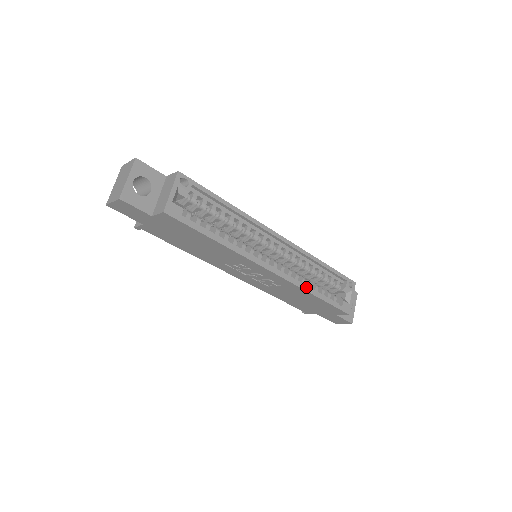
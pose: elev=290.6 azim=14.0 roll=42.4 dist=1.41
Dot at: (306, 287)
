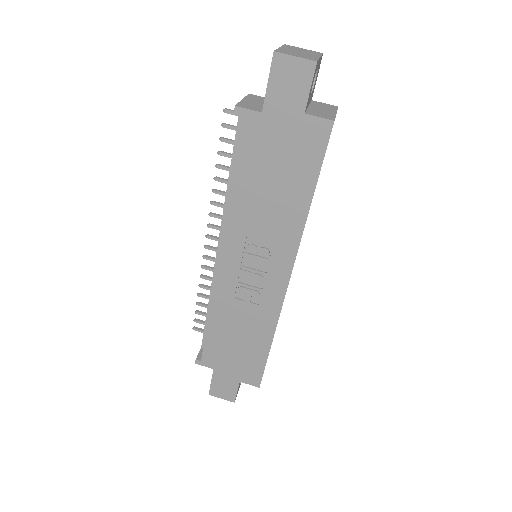
Dot at: occluded
